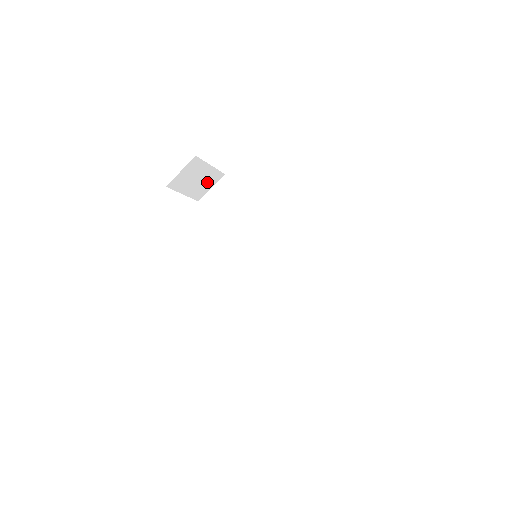
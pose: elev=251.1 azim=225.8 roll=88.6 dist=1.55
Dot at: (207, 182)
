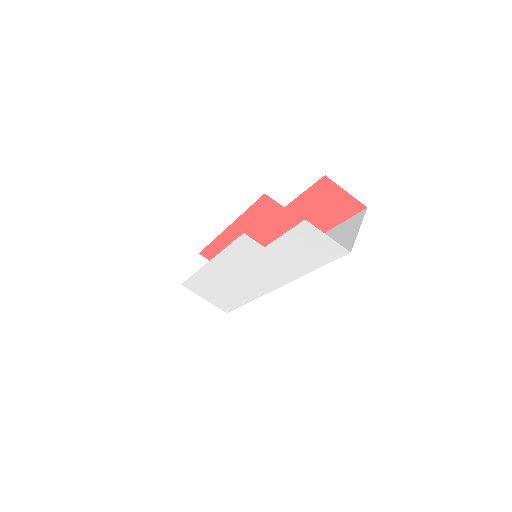
Dot at: occluded
